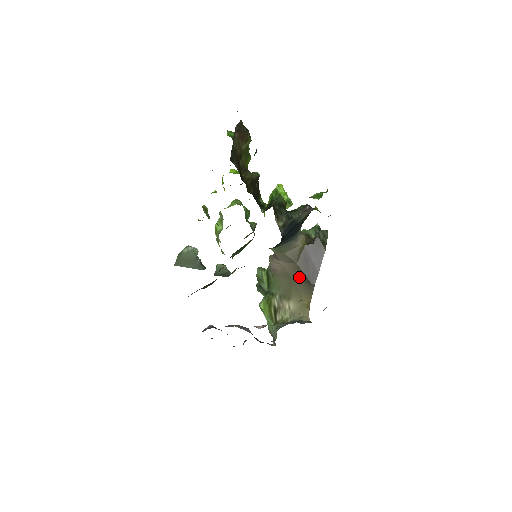
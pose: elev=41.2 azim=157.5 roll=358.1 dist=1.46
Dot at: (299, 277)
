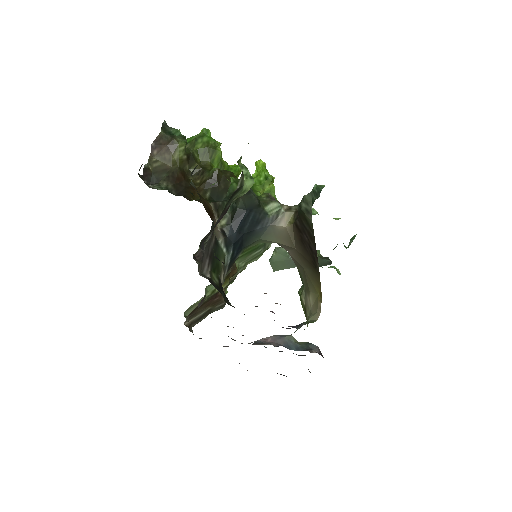
Dot at: (305, 264)
